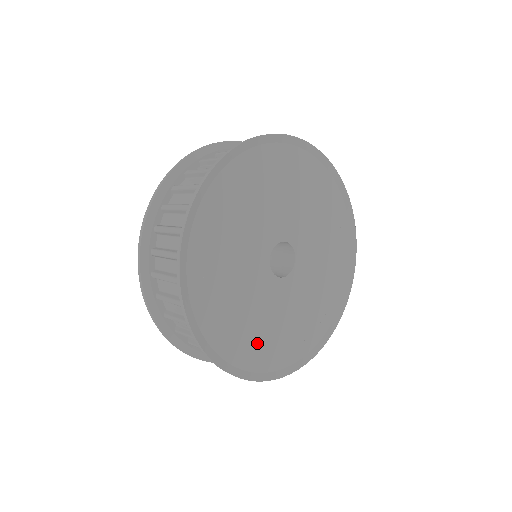
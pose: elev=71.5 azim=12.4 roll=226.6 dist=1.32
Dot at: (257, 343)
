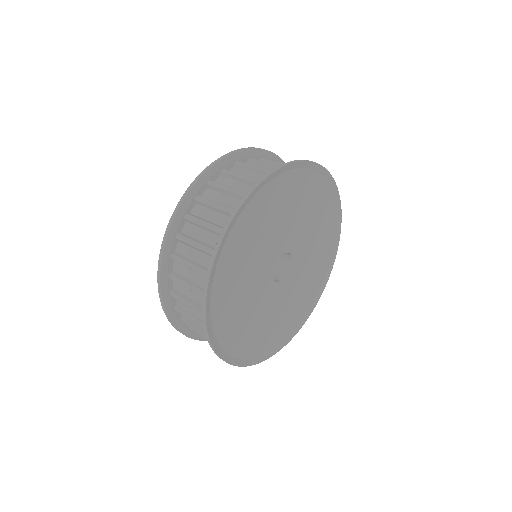
Dot at: (260, 336)
